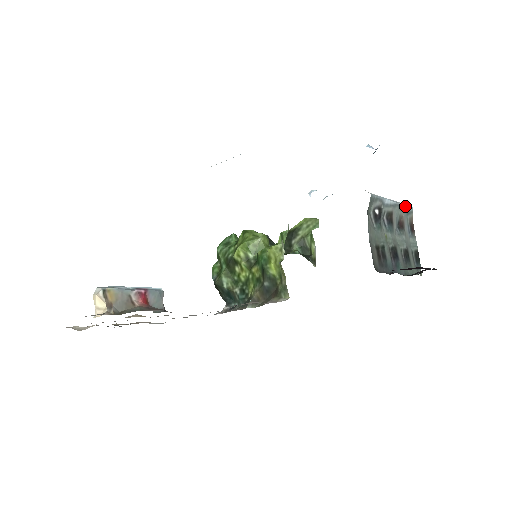
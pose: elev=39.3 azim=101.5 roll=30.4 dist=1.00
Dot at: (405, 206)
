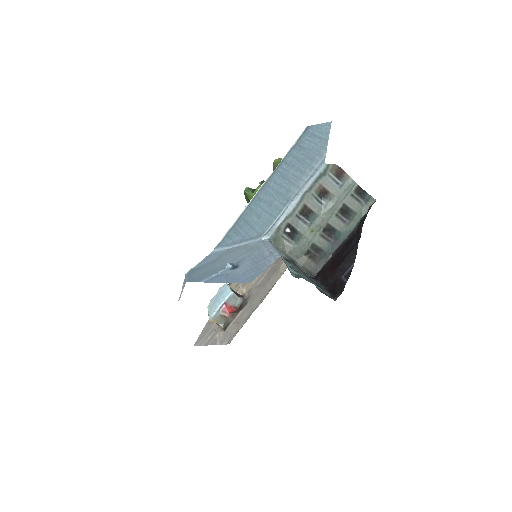
Dot at: (315, 177)
